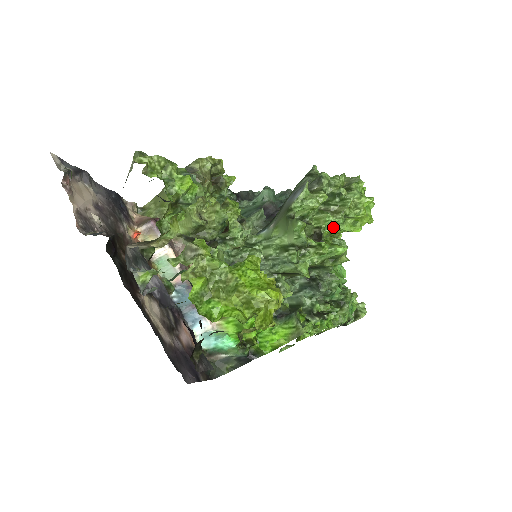
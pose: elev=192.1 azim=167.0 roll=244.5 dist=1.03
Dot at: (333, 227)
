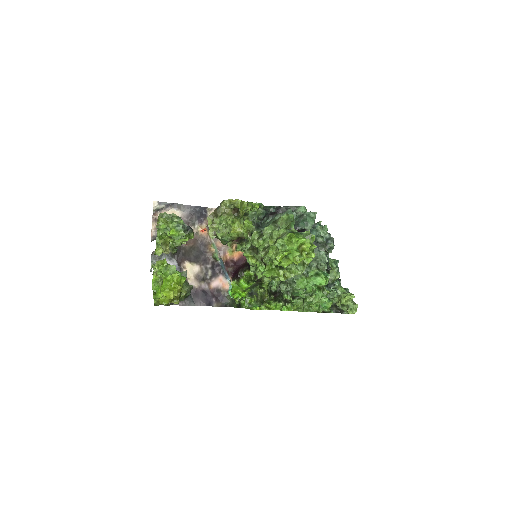
Dot at: (269, 260)
